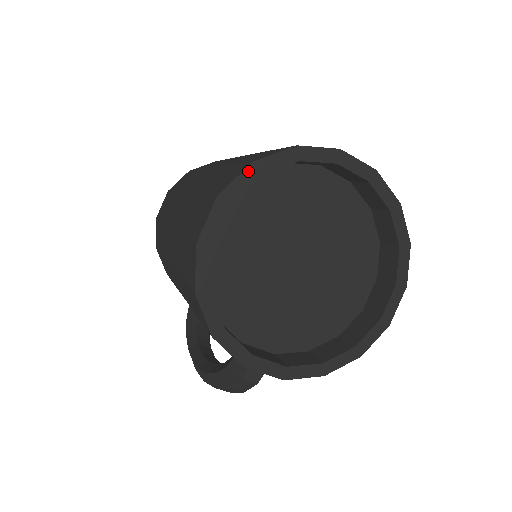
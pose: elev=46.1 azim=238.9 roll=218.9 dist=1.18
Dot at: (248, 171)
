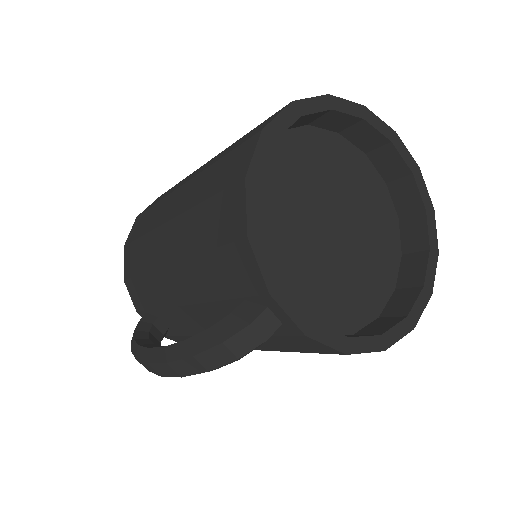
Dot at: (323, 99)
